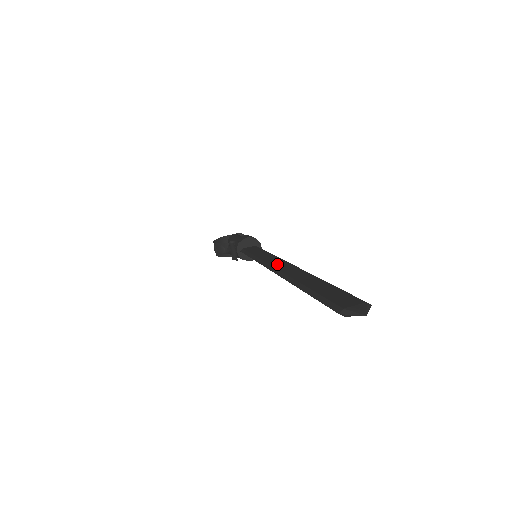
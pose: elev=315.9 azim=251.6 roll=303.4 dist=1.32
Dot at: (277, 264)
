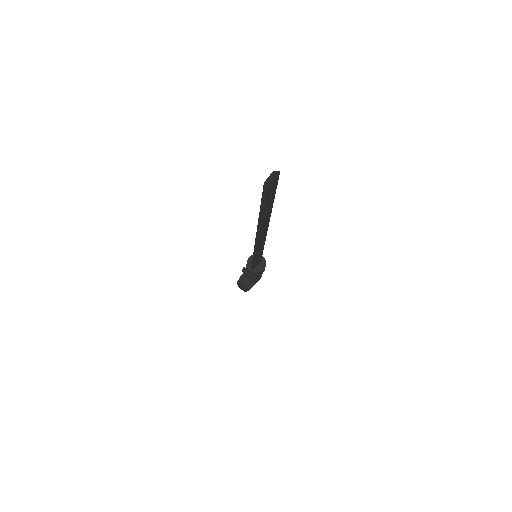
Dot at: occluded
